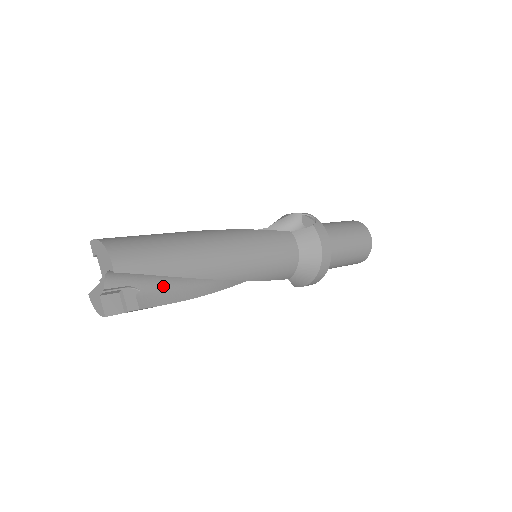
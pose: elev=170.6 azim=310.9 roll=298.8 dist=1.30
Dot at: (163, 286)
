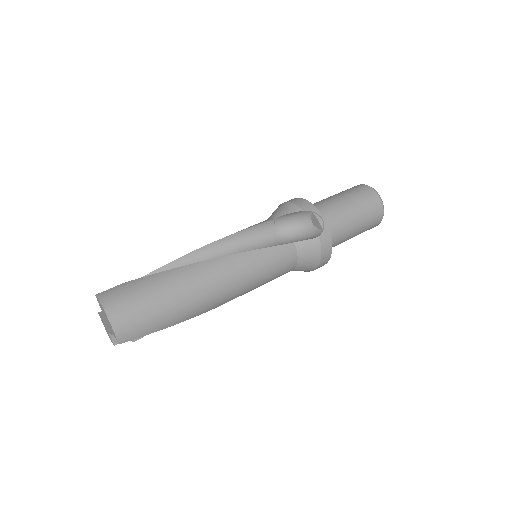
Dot at: occluded
